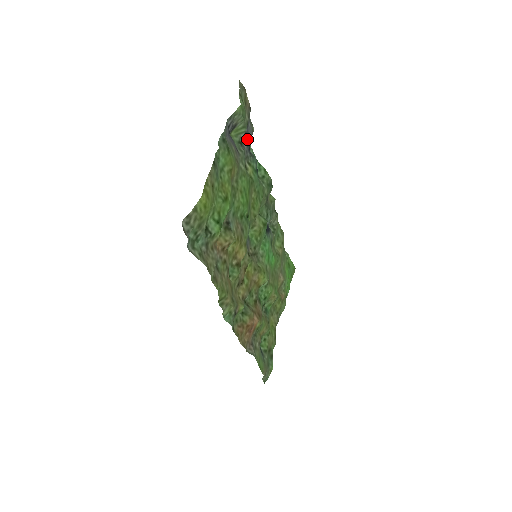
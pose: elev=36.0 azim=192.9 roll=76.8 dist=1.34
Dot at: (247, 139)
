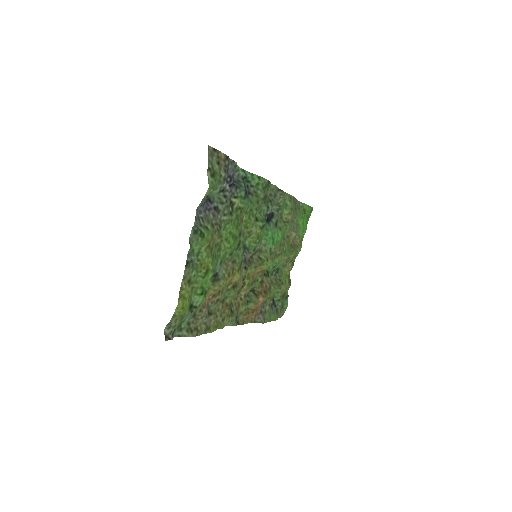
Dot at: (229, 182)
